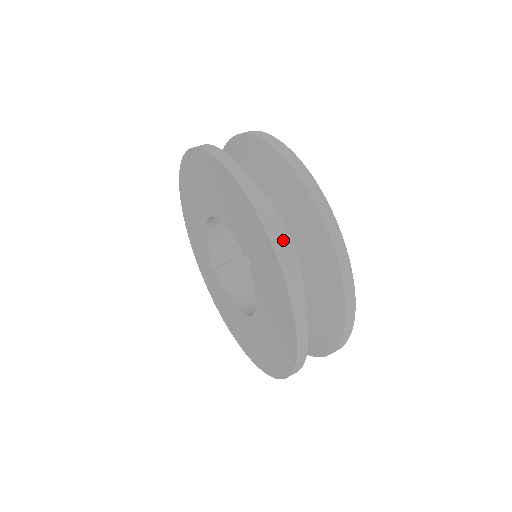
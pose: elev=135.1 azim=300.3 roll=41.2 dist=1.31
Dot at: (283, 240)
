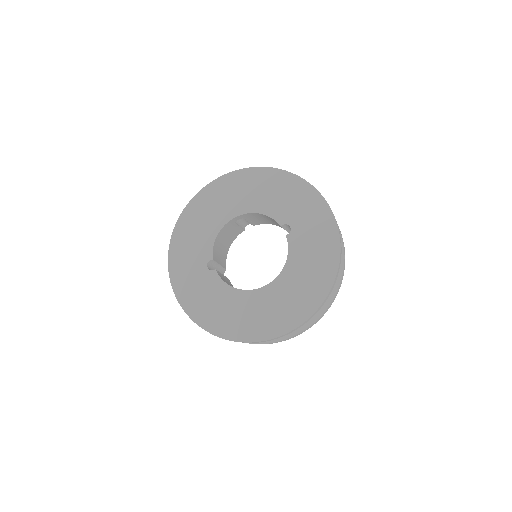
Dot at: occluded
